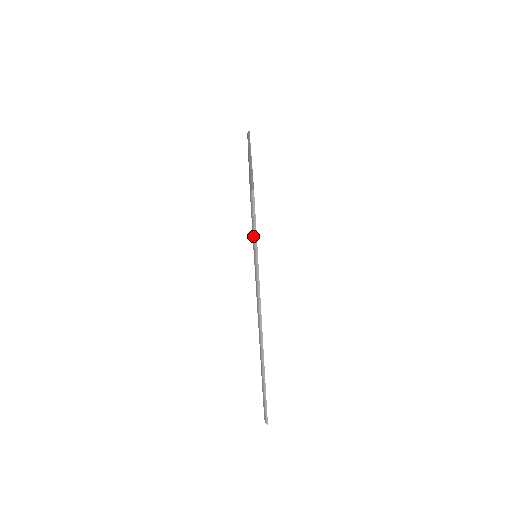
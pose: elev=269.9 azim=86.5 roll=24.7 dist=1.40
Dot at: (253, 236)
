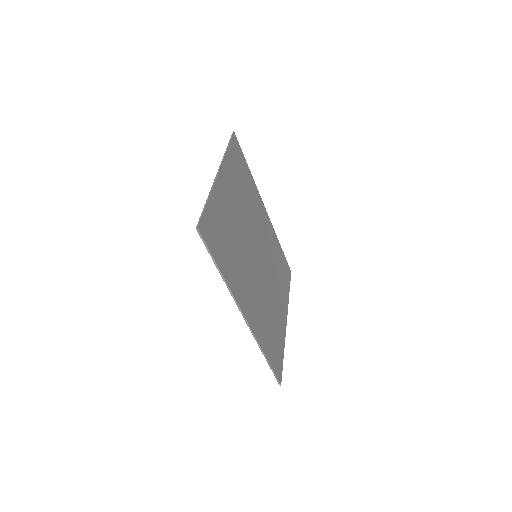
Dot at: occluded
